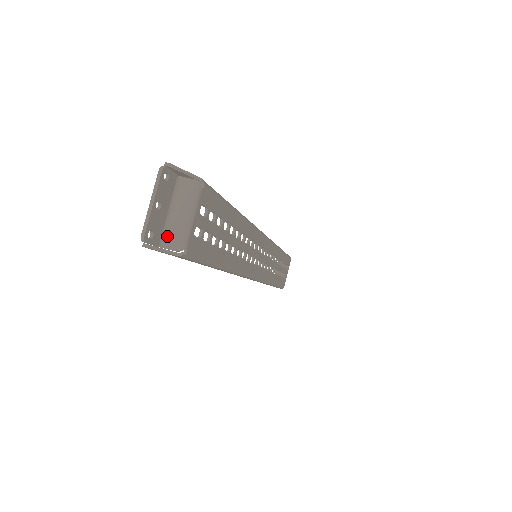
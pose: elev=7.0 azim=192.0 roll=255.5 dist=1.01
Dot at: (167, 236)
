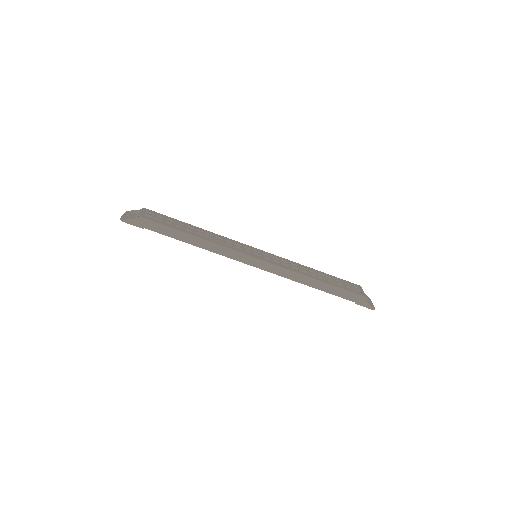
Dot at: occluded
